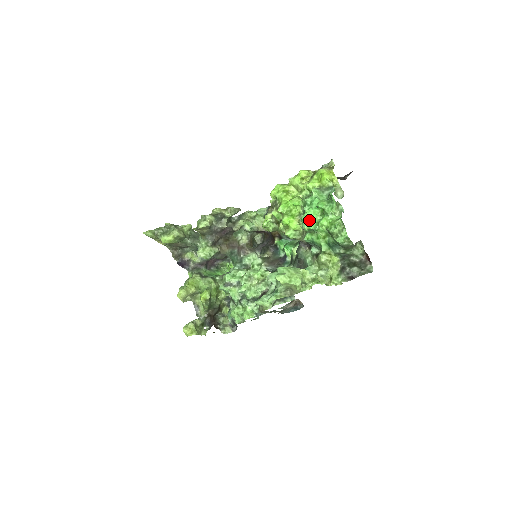
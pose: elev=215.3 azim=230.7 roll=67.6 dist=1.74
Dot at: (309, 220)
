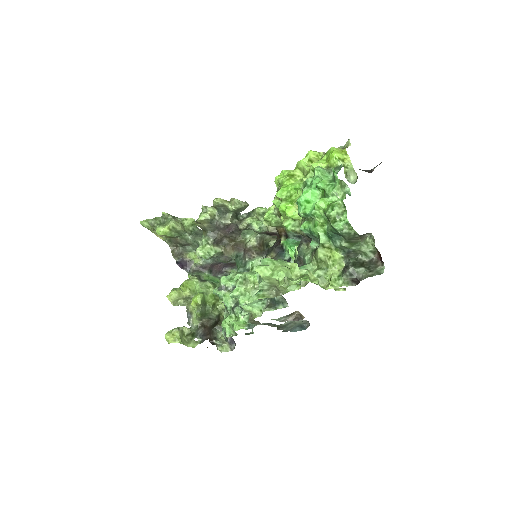
Dot at: (306, 203)
